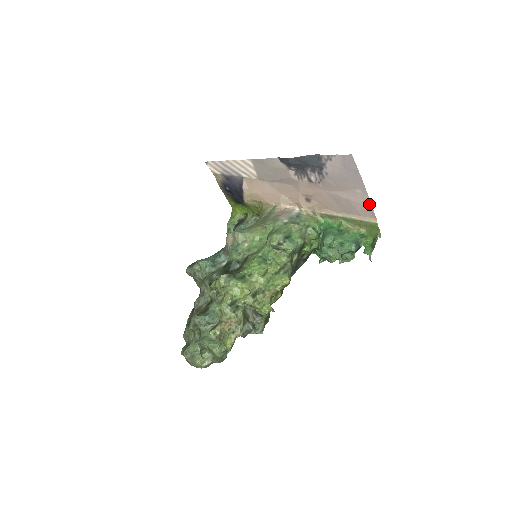
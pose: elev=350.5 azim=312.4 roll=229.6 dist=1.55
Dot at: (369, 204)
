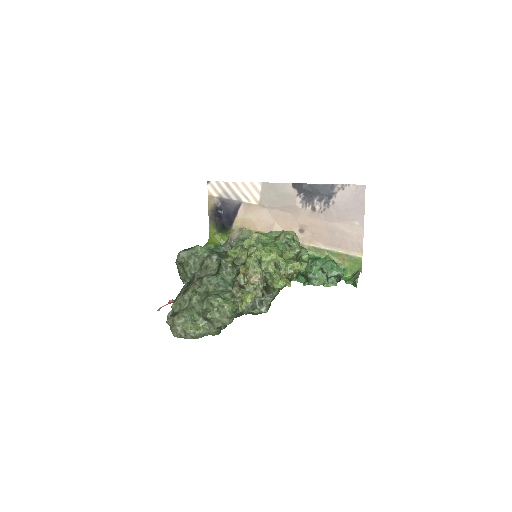
Dot at: (361, 237)
